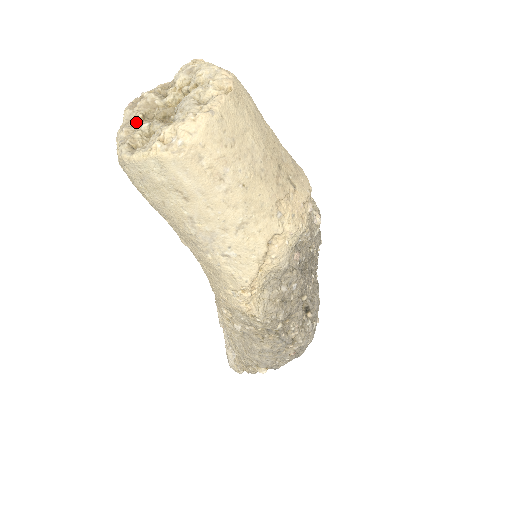
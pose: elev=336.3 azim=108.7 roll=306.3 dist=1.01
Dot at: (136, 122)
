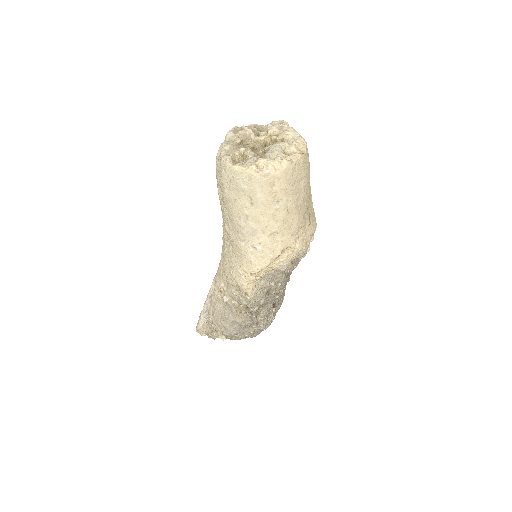
Dot at: (236, 143)
